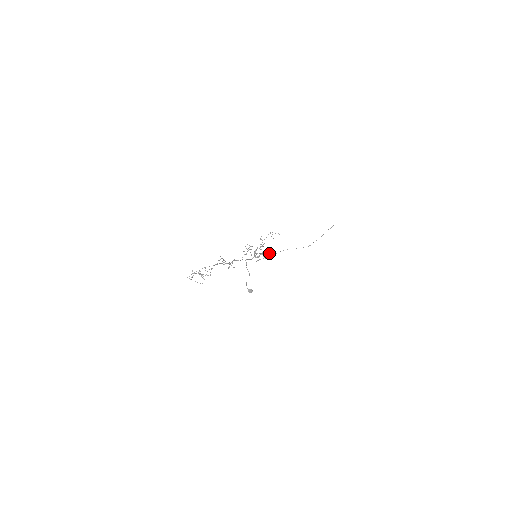
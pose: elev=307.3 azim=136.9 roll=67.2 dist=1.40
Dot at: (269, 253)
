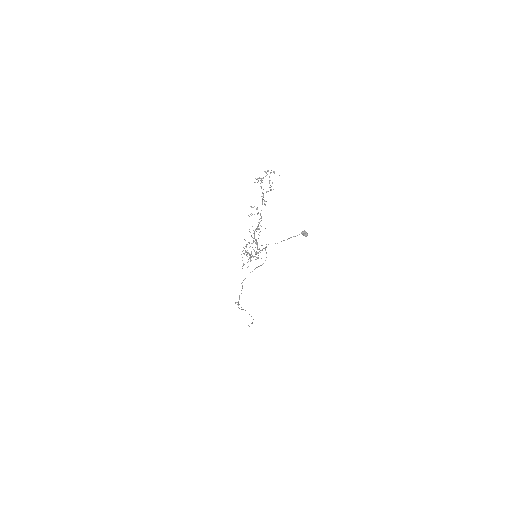
Dot at: (266, 253)
